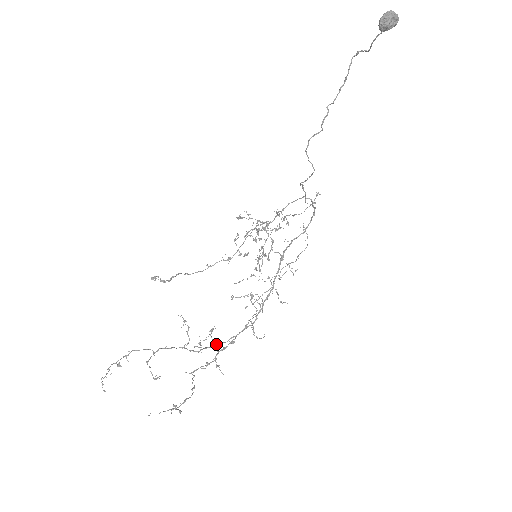
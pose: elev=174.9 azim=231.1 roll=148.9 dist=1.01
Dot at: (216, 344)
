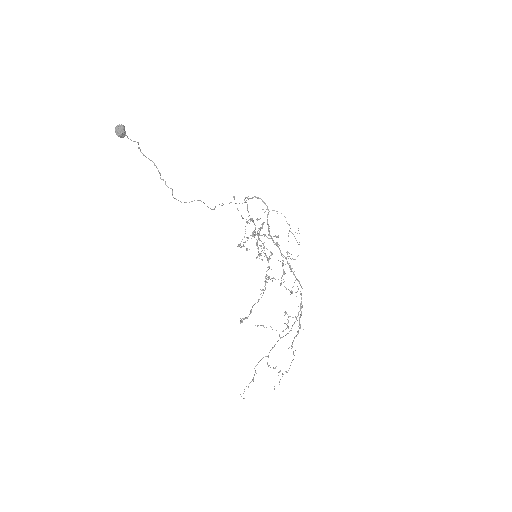
Dot at: (296, 317)
